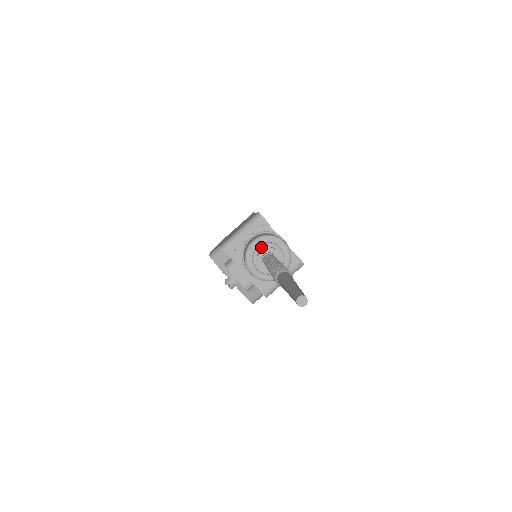
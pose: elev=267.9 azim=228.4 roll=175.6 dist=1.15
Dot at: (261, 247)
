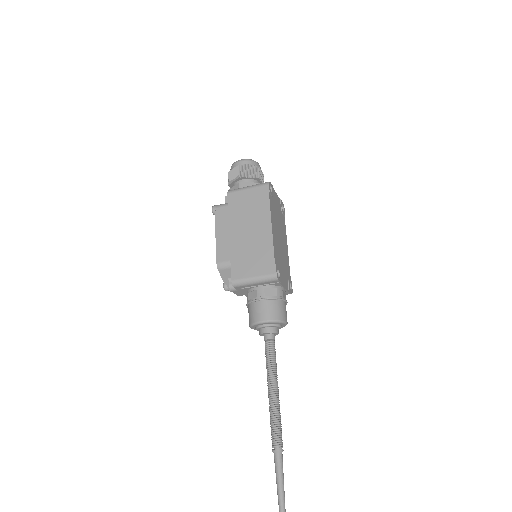
Dot at: (267, 327)
